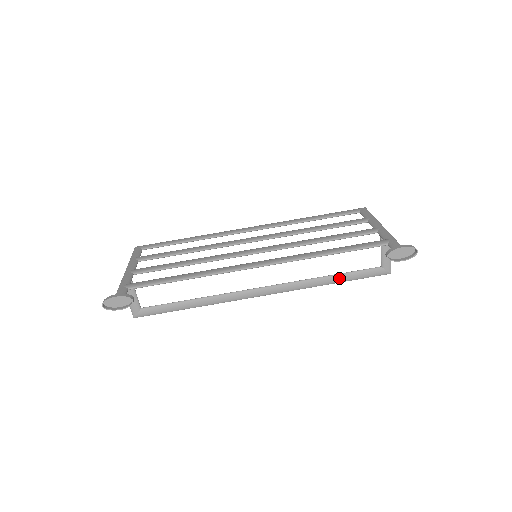
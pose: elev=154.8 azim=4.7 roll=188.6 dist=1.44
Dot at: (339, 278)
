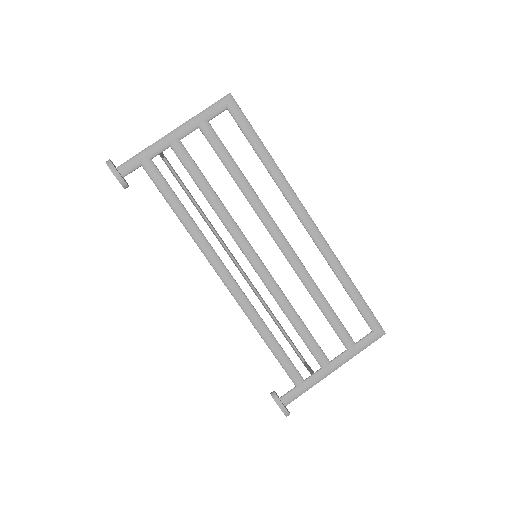
Dot at: (279, 328)
